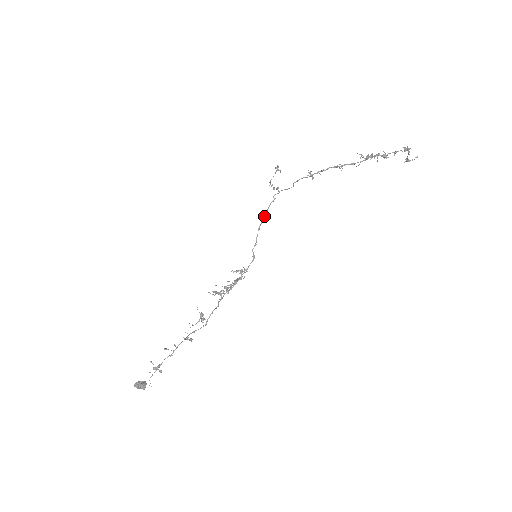
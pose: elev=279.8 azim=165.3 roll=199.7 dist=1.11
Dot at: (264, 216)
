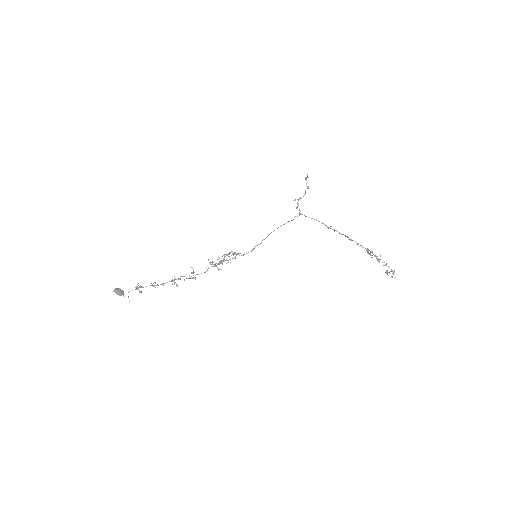
Dot at: occluded
